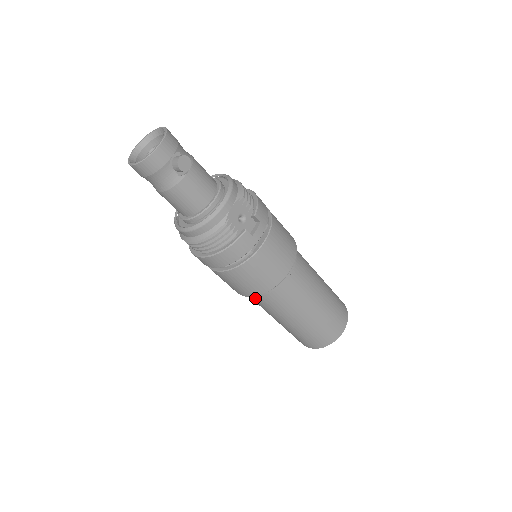
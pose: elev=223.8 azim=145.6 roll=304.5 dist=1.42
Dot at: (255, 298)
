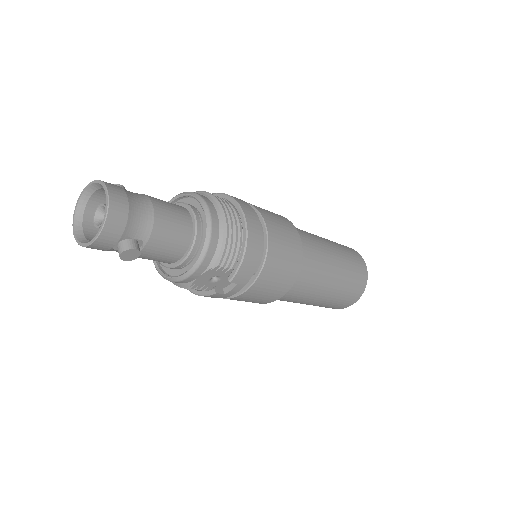
Dot at: occluded
